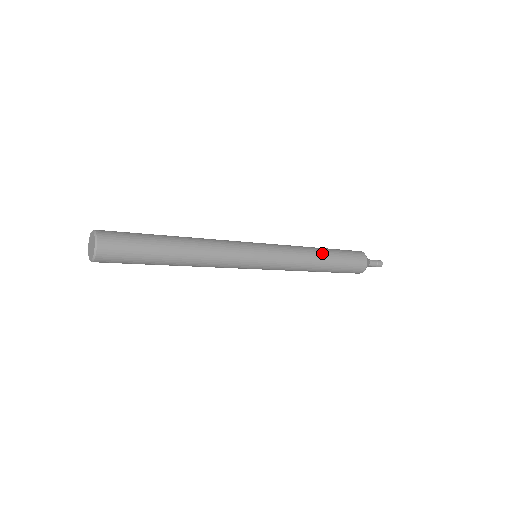
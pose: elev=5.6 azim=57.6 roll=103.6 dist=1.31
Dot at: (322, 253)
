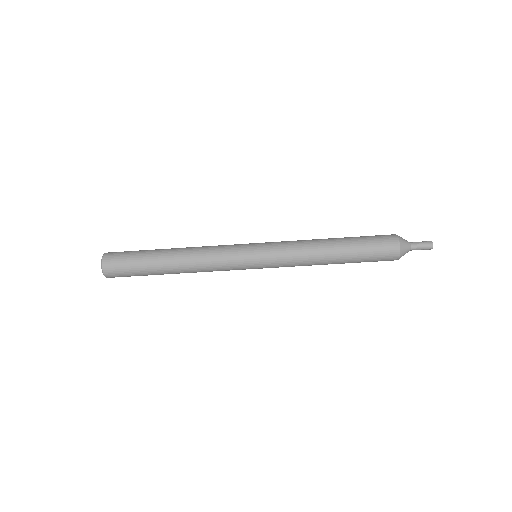
Dot at: (331, 243)
